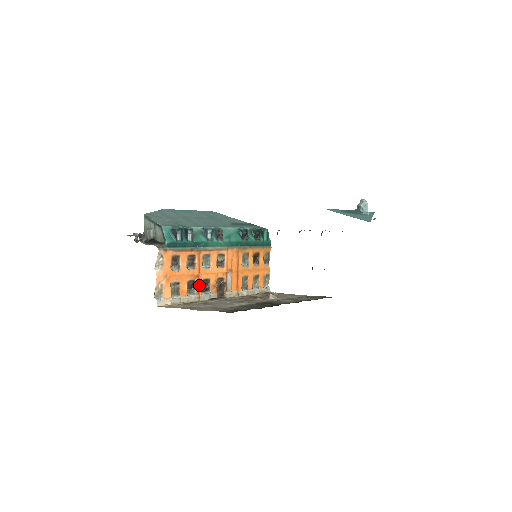
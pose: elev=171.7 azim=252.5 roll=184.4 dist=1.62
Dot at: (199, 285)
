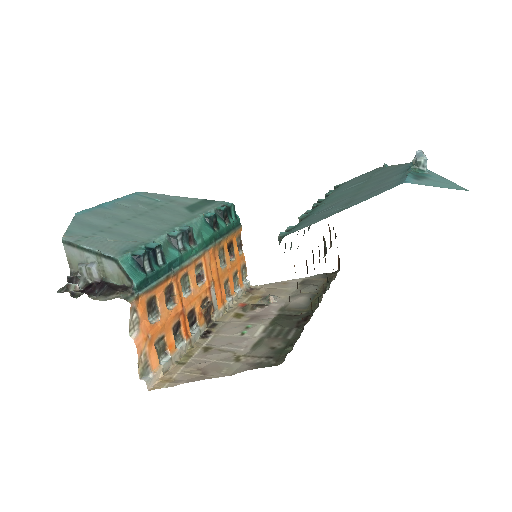
Dot at: (185, 324)
